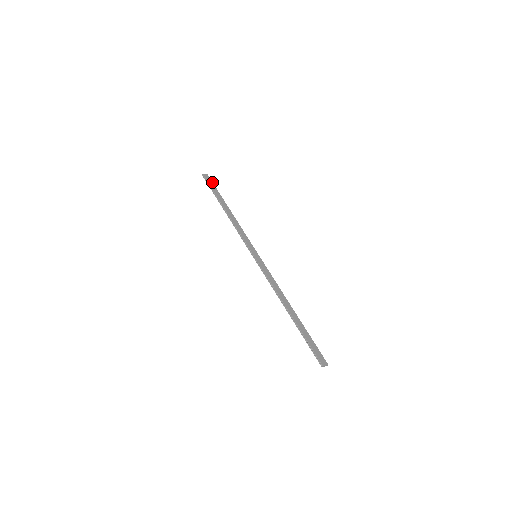
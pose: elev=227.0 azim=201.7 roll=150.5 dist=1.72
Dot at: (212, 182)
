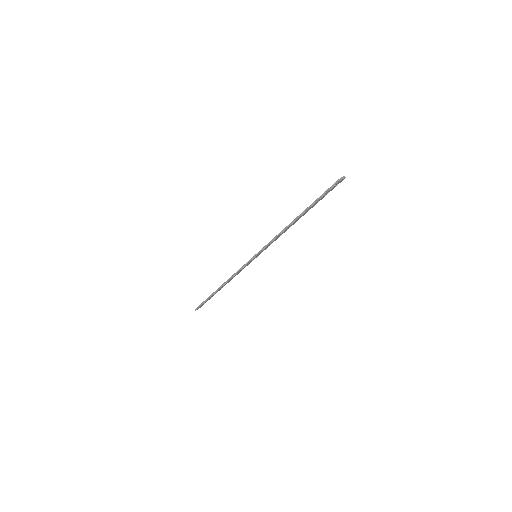
Dot at: occluded
